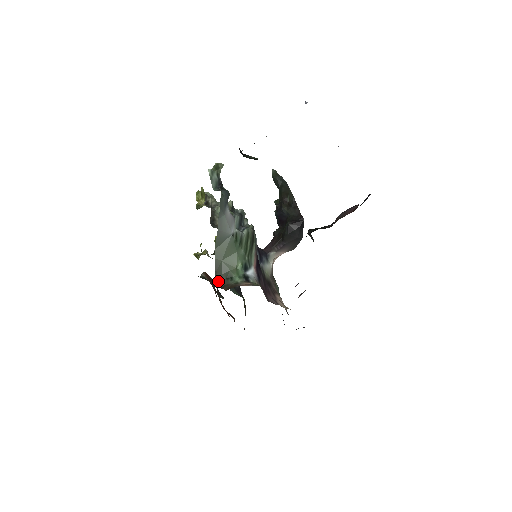
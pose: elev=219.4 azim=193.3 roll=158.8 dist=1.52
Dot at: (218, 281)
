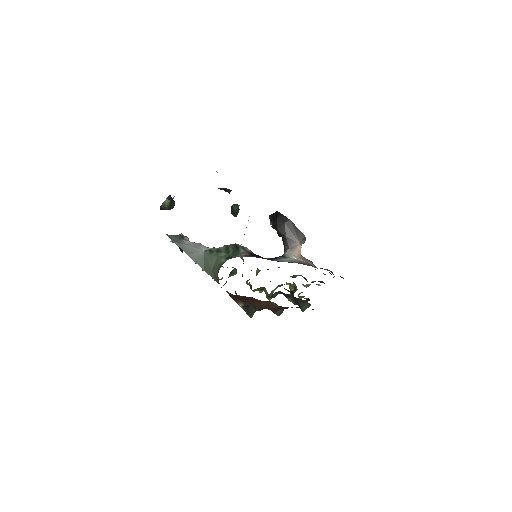
Dot at: occluded
